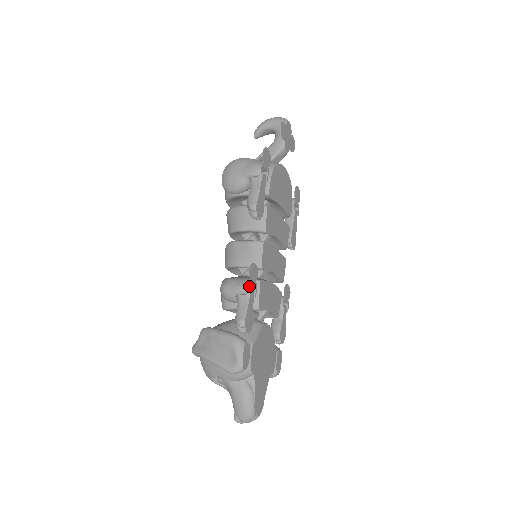
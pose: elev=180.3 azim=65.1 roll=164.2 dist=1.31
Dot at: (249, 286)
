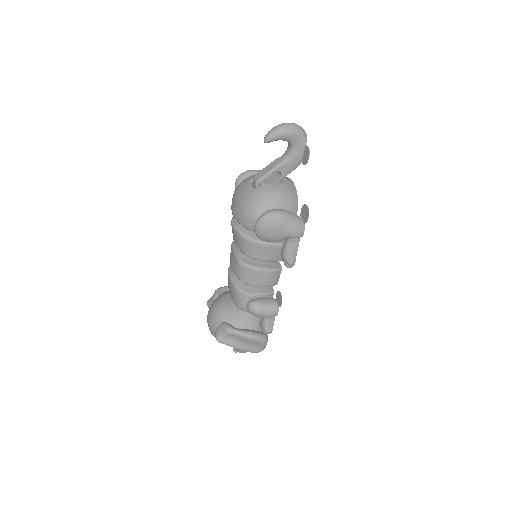
Dot at: (278, 311)
